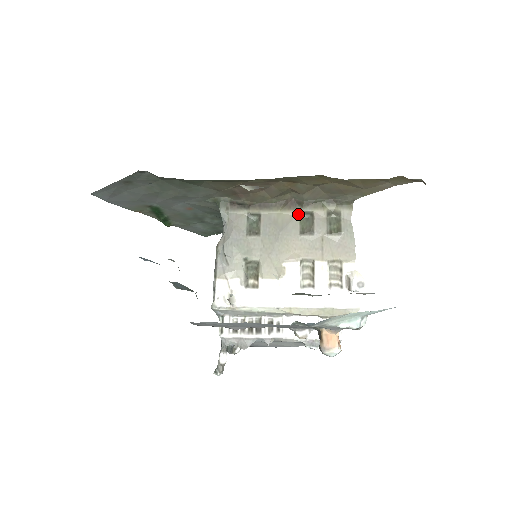
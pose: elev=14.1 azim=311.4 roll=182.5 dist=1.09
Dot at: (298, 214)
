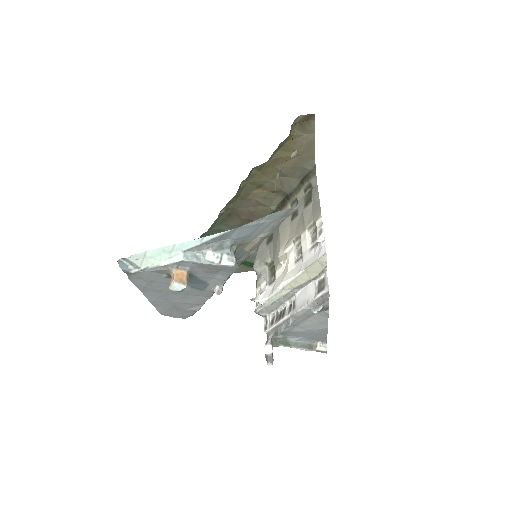
Dot at: (289, 207)
